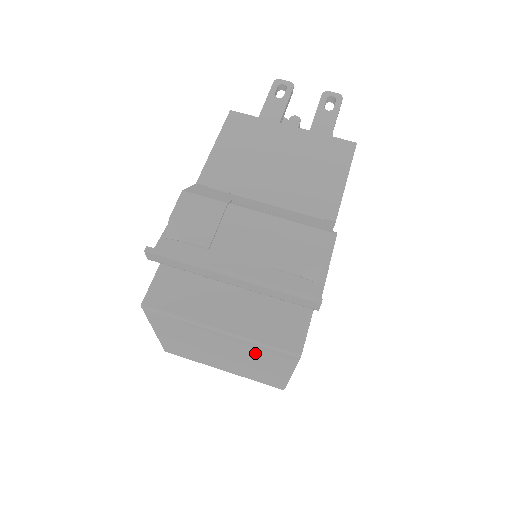
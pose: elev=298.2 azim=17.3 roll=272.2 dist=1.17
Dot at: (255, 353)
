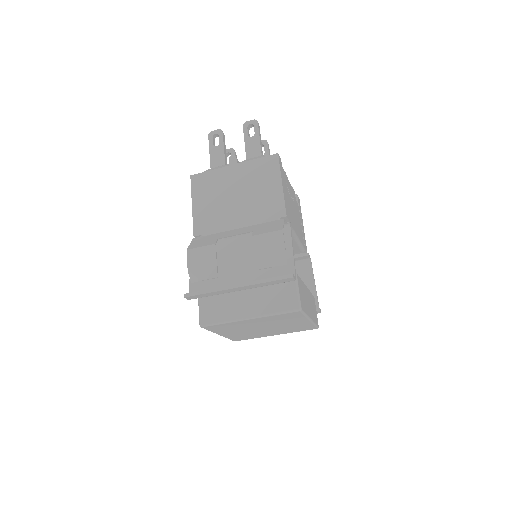
Dot at: (278, 319)
